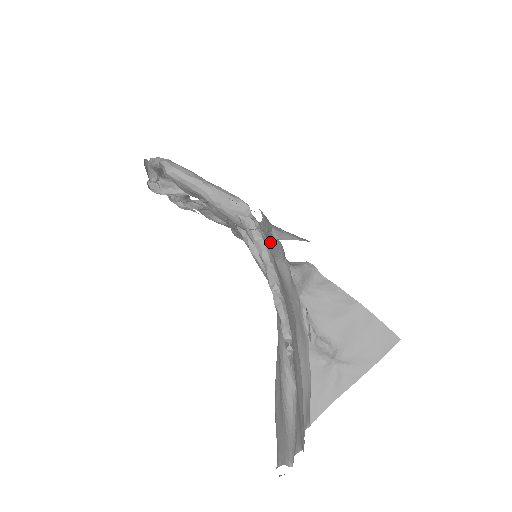
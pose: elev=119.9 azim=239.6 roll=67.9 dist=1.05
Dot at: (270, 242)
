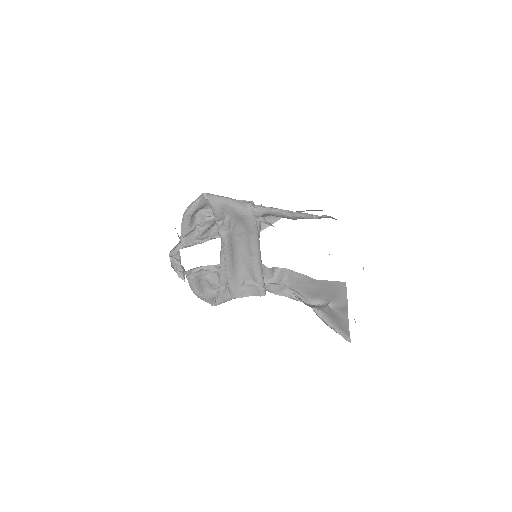
Dot at: (259, 244)
